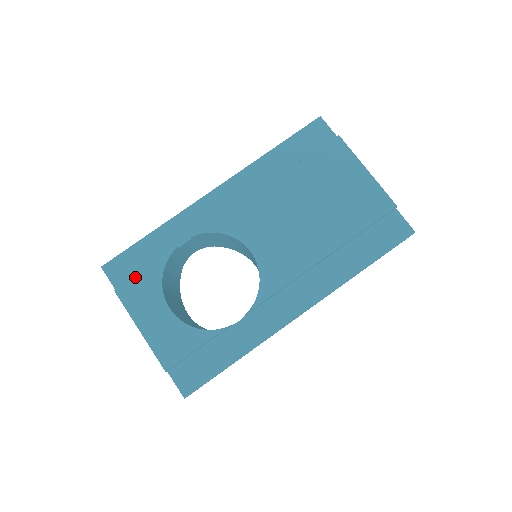
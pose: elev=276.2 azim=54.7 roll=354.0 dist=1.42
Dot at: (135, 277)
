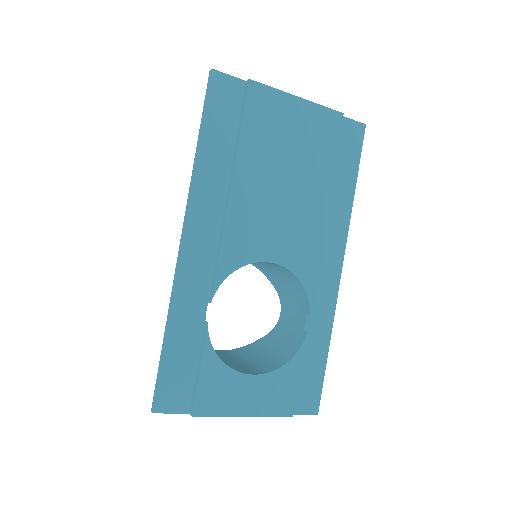
Dot at: (198, 386)
